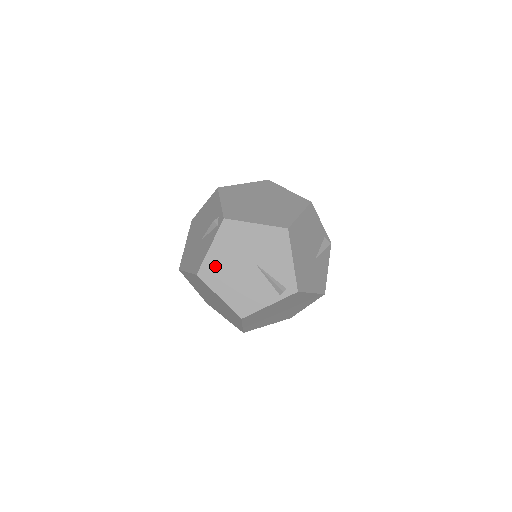
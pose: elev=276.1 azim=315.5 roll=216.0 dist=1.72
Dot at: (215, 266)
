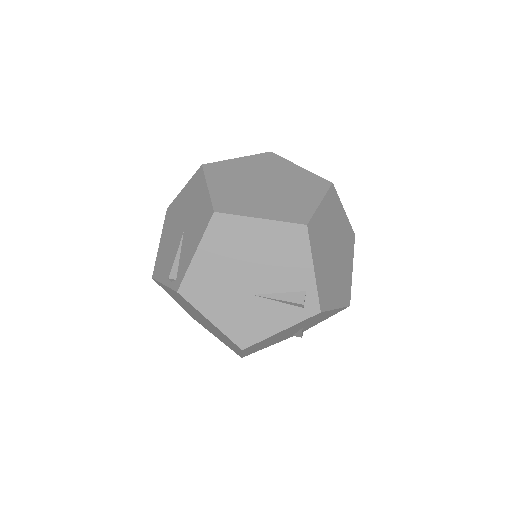
Dot at: (175, 210)
